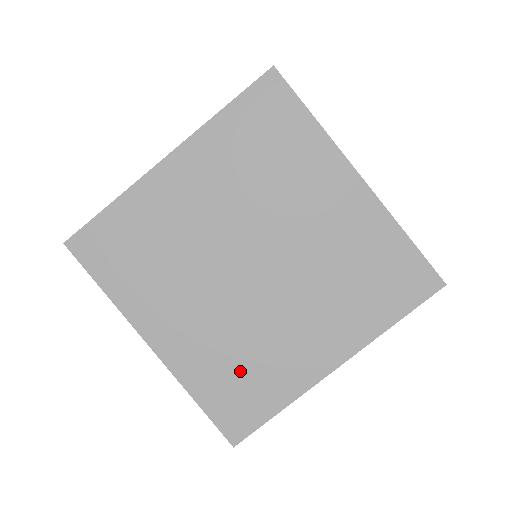
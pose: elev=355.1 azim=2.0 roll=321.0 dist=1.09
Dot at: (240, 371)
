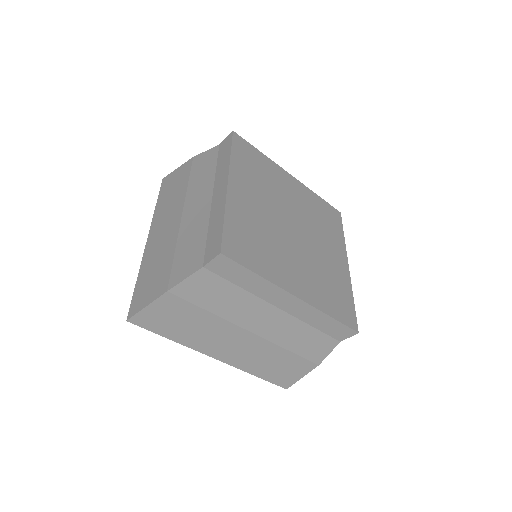
Dot at: (256, 240)
